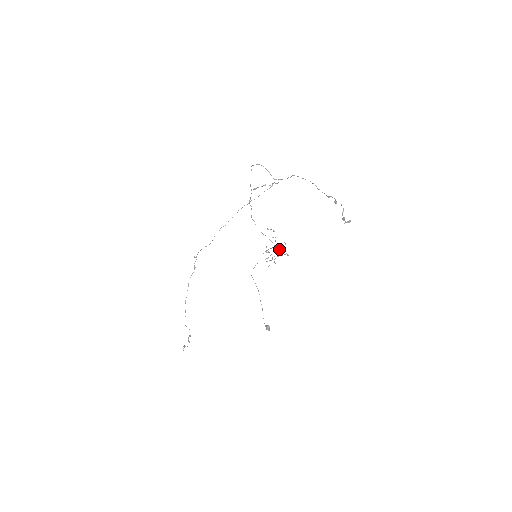
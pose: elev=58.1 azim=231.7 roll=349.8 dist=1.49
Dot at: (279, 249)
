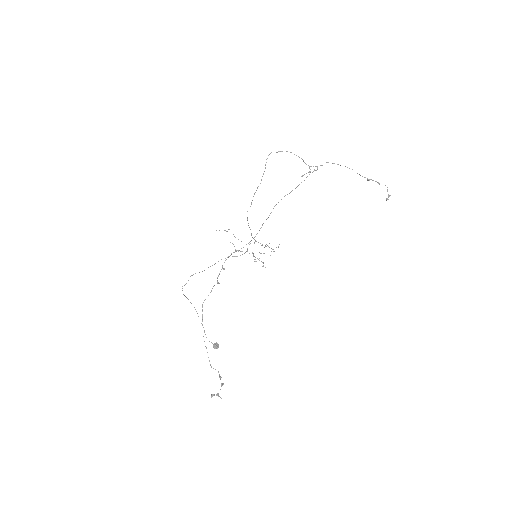
Dot at: (247, 248)
